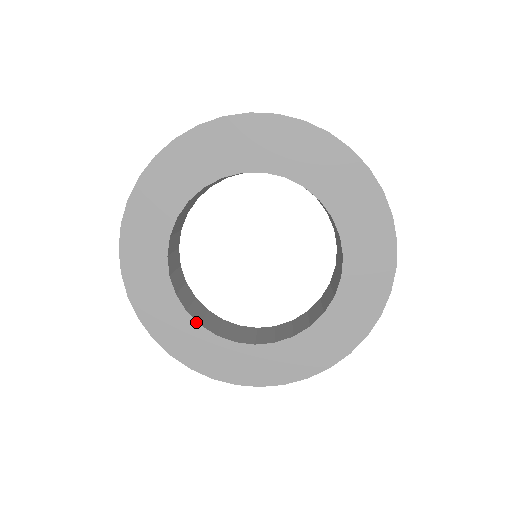
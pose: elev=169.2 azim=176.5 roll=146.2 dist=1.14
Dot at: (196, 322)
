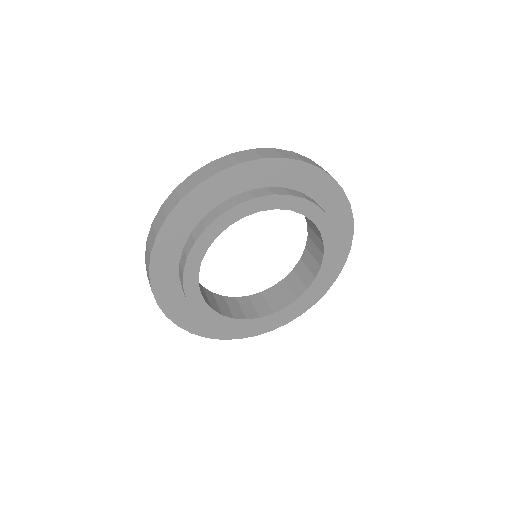
Dot at: (219, 314)
